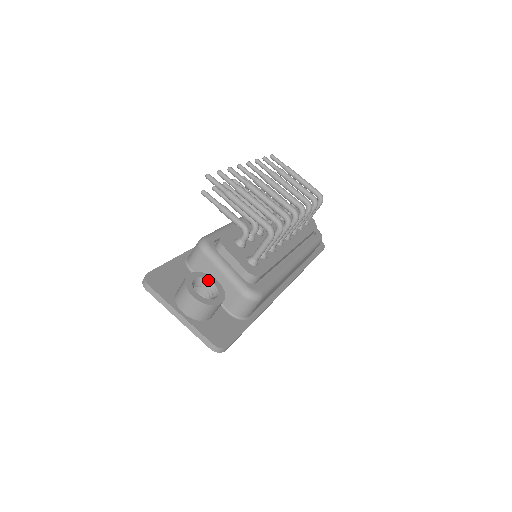
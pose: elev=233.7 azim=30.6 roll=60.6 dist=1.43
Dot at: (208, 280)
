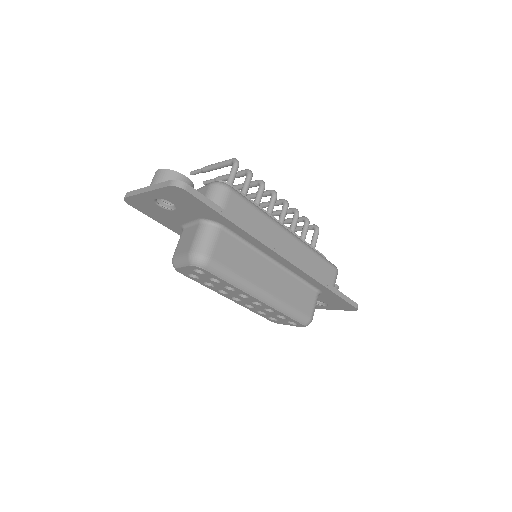
Dot at: occluded
